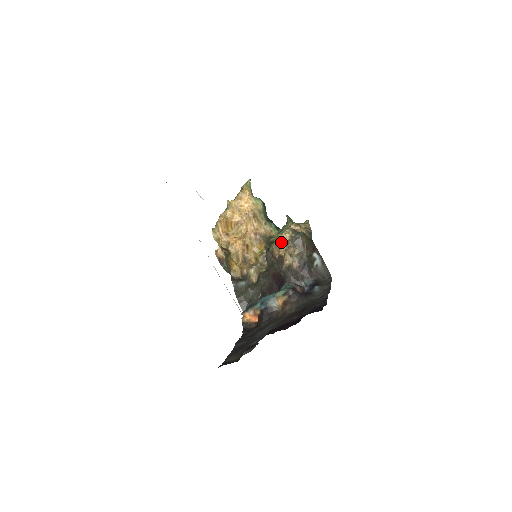
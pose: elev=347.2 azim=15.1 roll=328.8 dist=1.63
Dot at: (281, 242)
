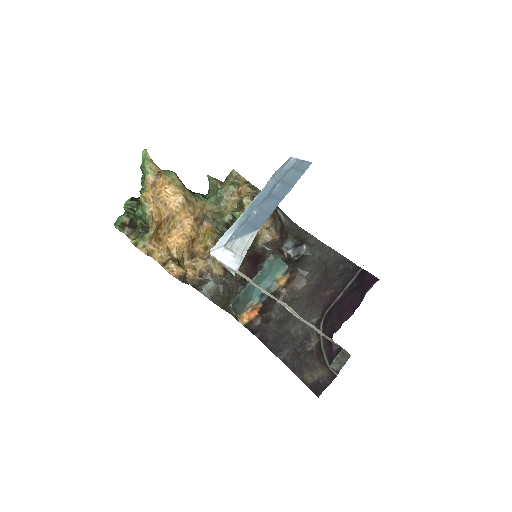
Dot at: occluded
